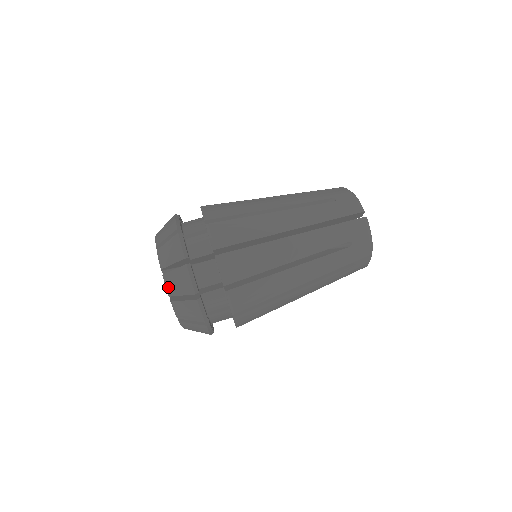
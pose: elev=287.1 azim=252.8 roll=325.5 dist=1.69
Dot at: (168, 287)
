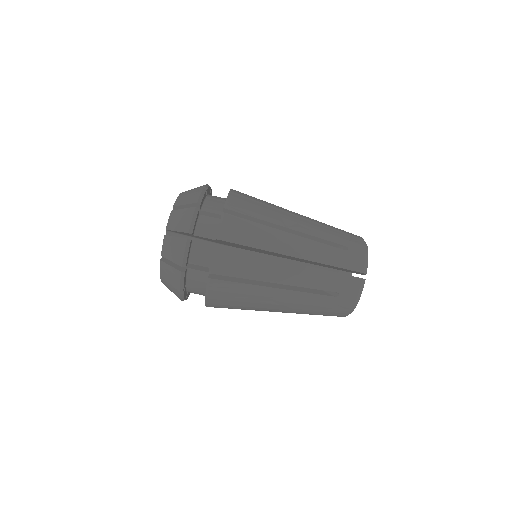
Dot at: (163, 283)
